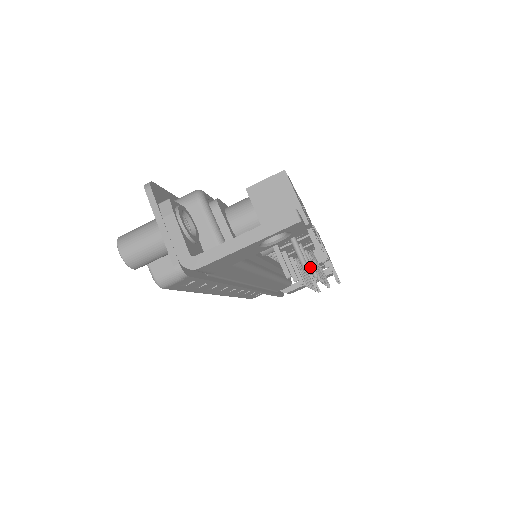
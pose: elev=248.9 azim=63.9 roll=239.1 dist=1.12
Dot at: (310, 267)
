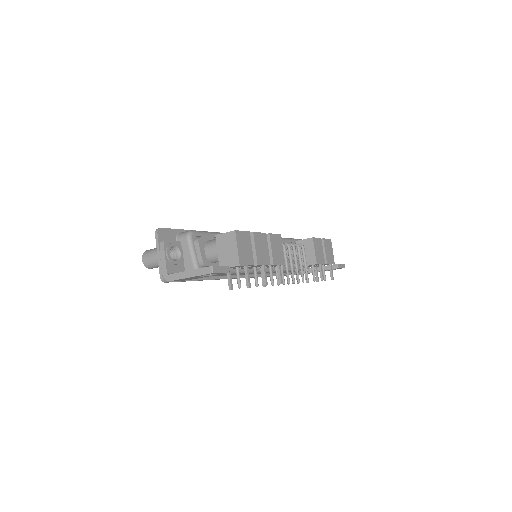
Dot at: (256, 282)
